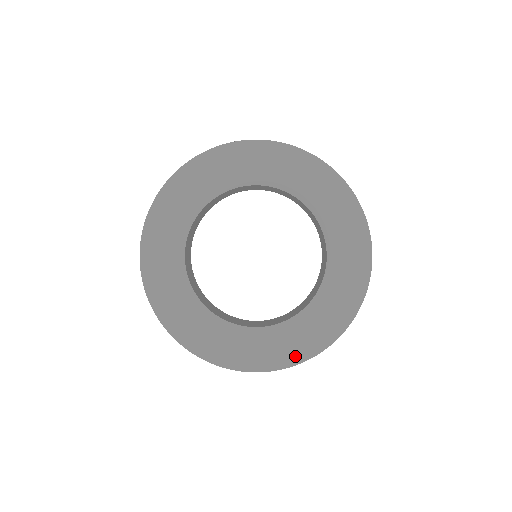
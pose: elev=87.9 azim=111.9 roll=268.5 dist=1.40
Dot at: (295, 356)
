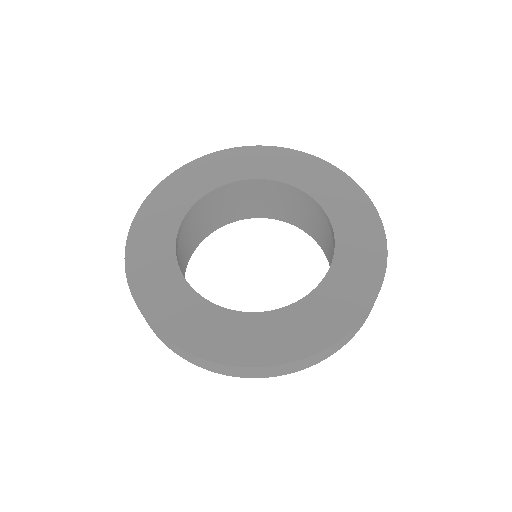
Dot at: (317, 340)
